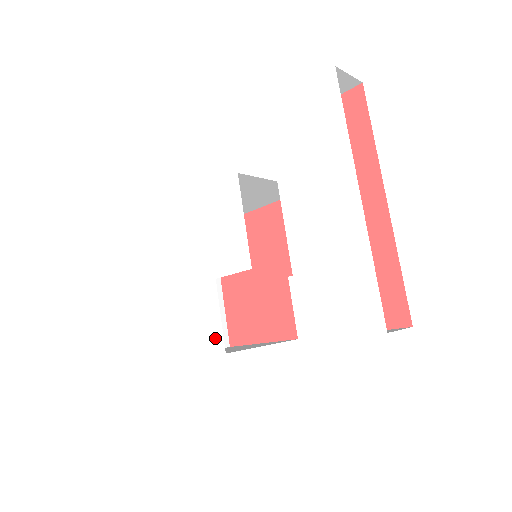
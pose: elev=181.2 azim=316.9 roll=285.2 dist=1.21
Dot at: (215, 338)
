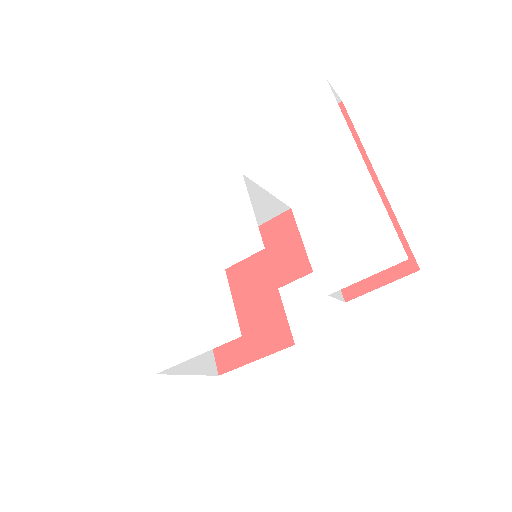
Dot at: (228, 325)
